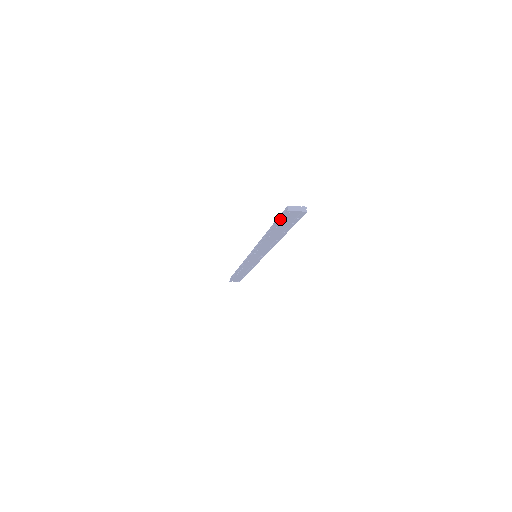
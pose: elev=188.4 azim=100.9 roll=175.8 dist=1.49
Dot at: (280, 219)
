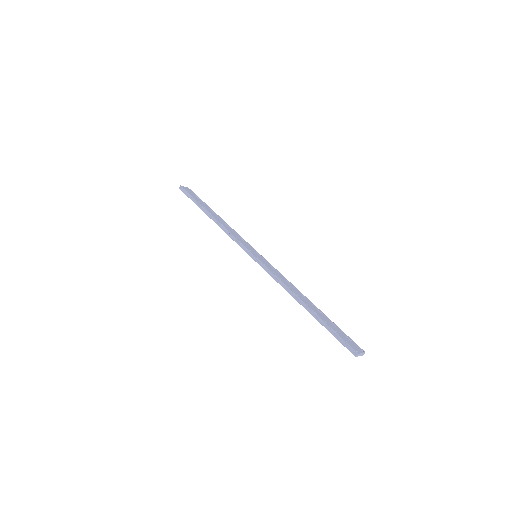
Dot at: (339, 341)
